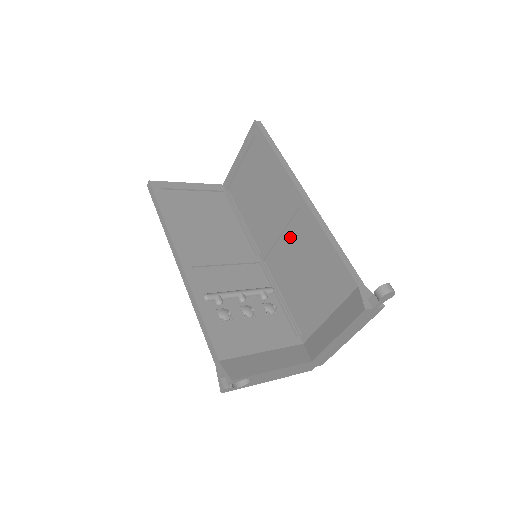
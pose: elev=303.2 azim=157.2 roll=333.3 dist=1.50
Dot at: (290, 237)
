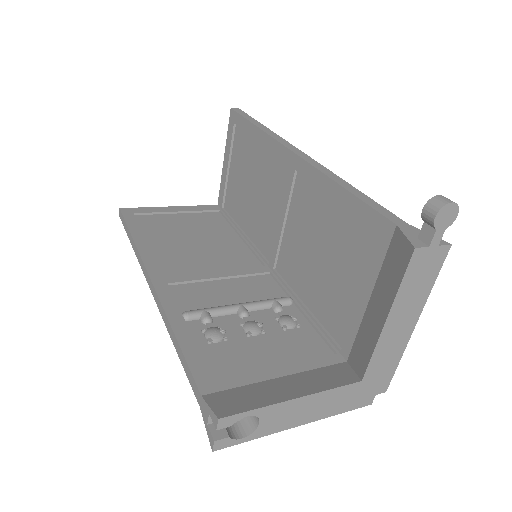
Dot at: (295, 217)
